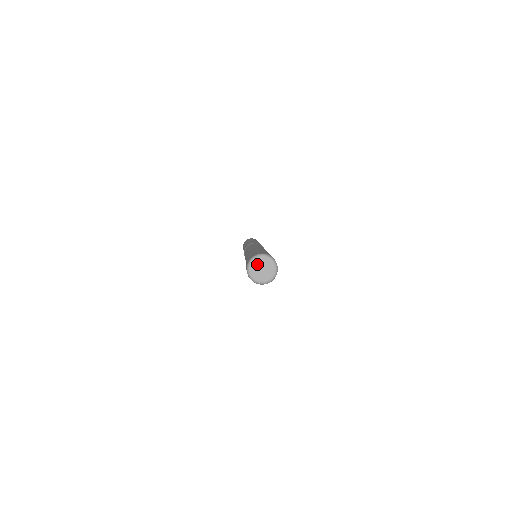
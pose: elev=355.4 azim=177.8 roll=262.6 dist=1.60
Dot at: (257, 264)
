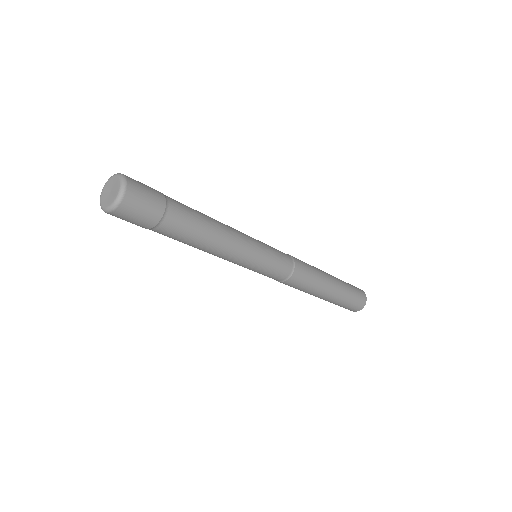
Dot at: (104, 196)
